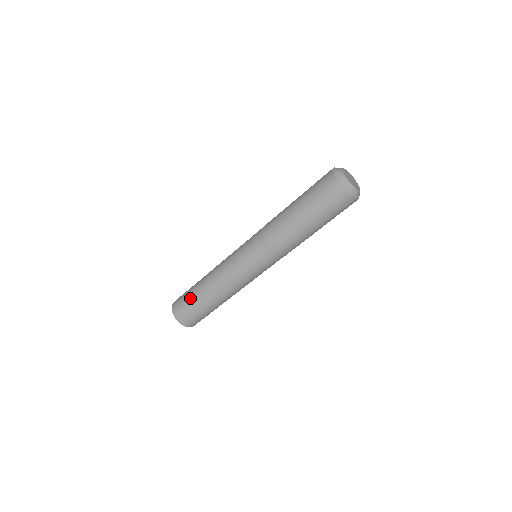
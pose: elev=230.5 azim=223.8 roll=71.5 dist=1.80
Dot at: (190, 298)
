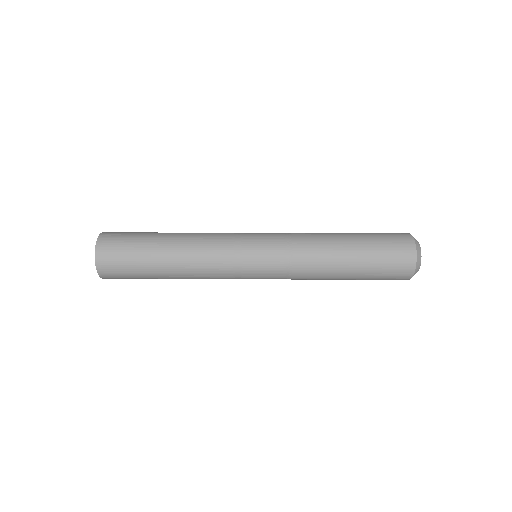
Dot at: (138, 251)
